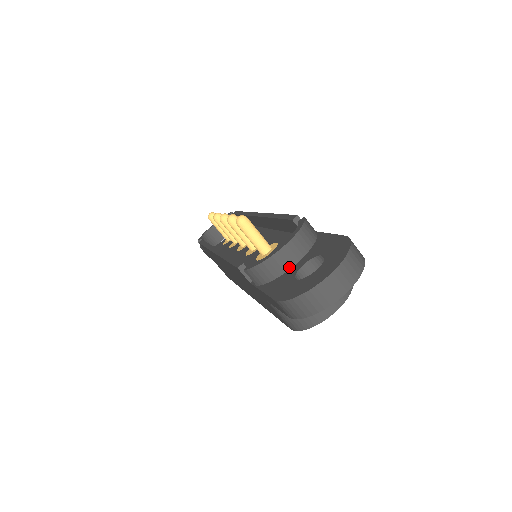
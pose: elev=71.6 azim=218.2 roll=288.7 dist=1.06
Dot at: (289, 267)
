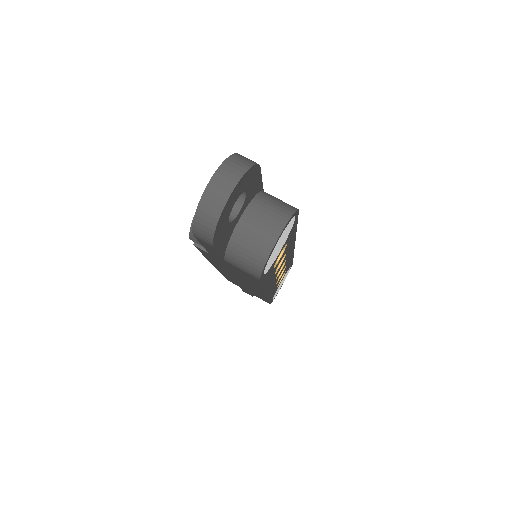
Dot at: occluded
